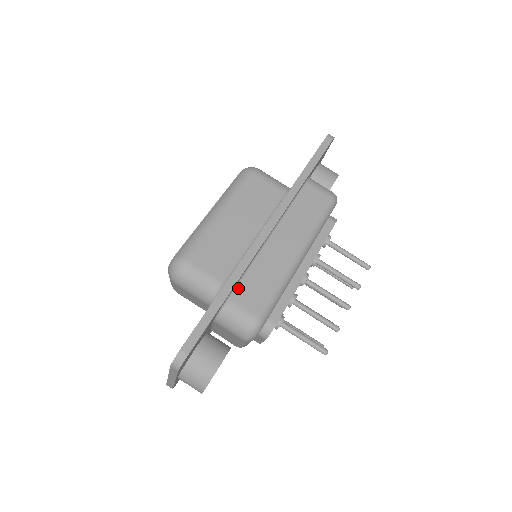
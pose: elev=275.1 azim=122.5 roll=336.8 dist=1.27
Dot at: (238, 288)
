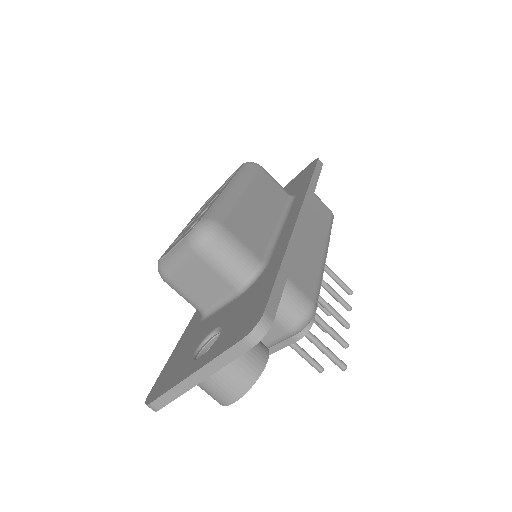
Dot at: occluded
